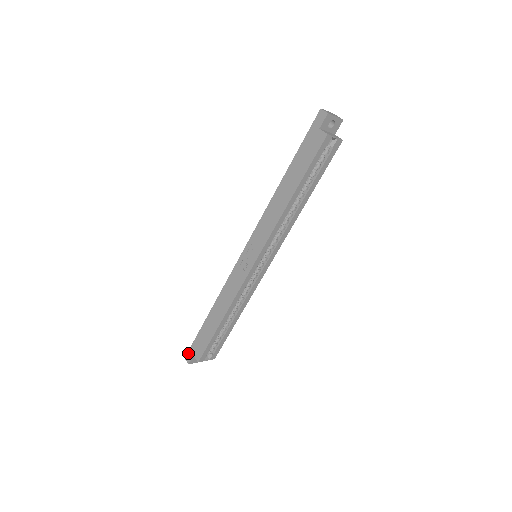
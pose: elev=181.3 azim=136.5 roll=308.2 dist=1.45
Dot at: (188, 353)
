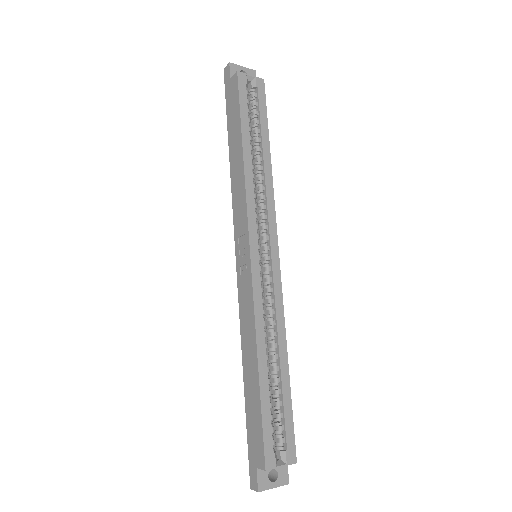
Dot at: (250, 473)
